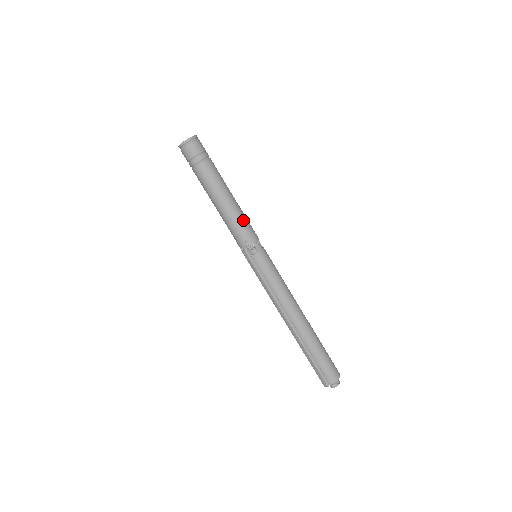
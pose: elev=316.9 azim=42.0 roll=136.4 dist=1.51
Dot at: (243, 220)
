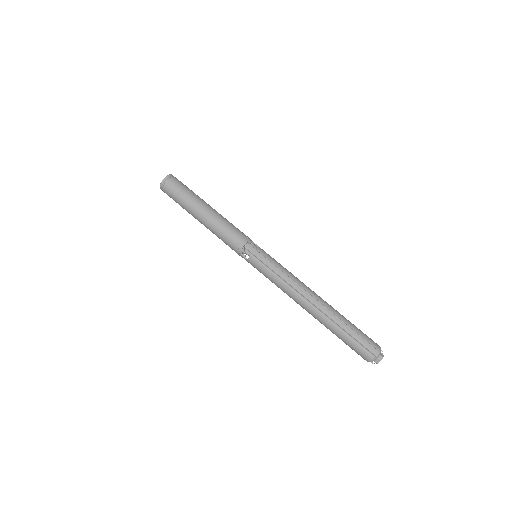
Dot at: occluded
